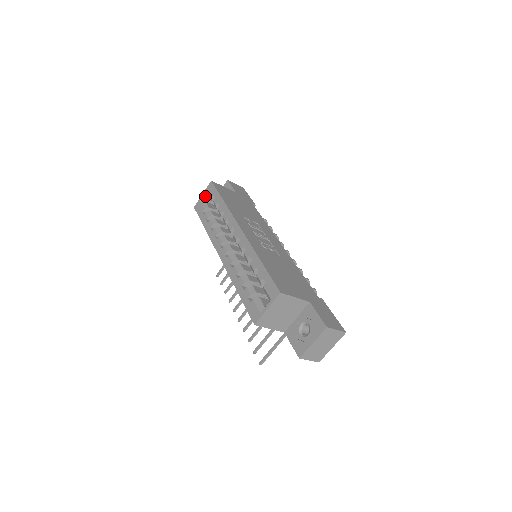
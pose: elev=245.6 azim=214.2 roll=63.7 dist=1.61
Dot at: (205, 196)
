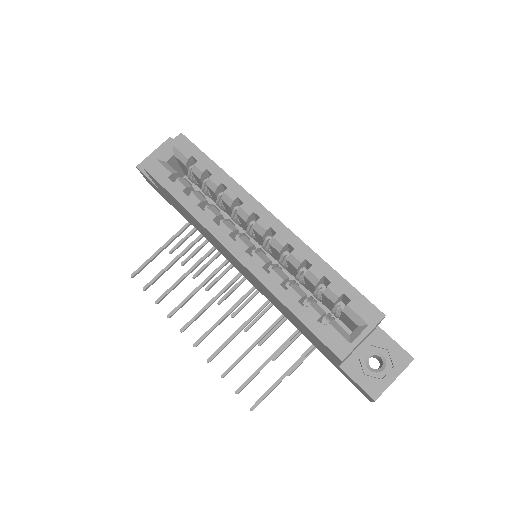
Dot at: (168, 154)
